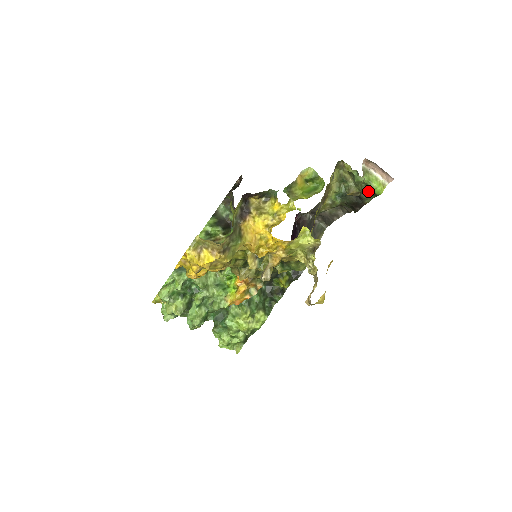
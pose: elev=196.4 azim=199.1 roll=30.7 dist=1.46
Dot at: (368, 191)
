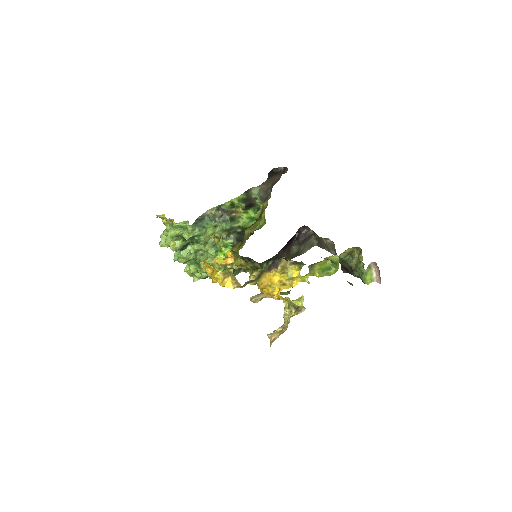
Dot at: (360, 275)
